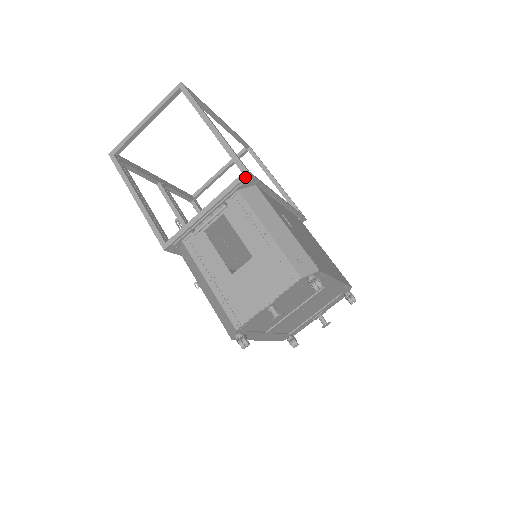
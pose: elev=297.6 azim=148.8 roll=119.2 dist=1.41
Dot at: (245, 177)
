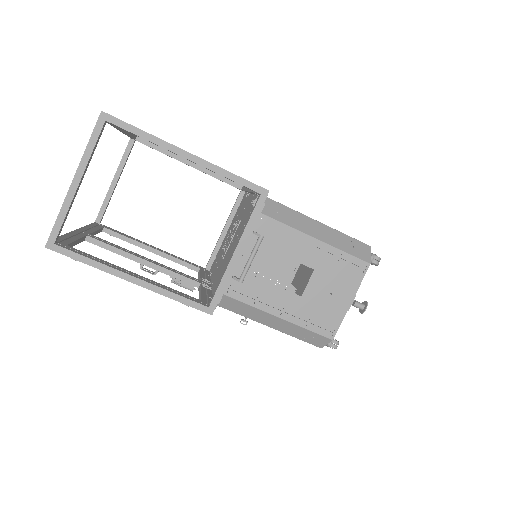
Dot at: (266, 197)
